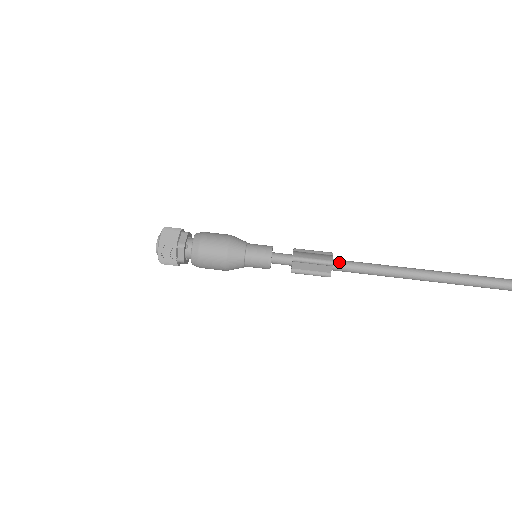
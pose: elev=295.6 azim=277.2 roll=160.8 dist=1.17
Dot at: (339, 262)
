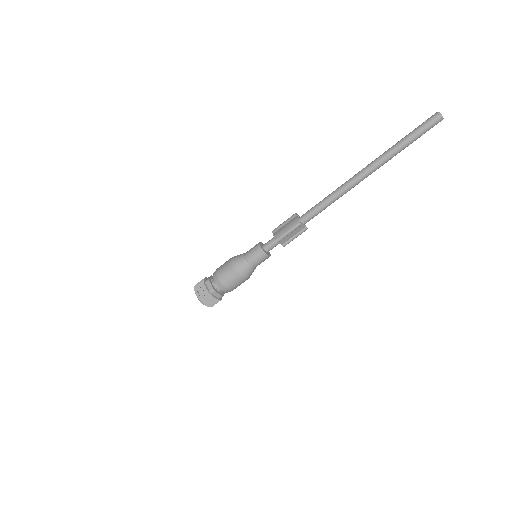
Dot at: (304, 217)
